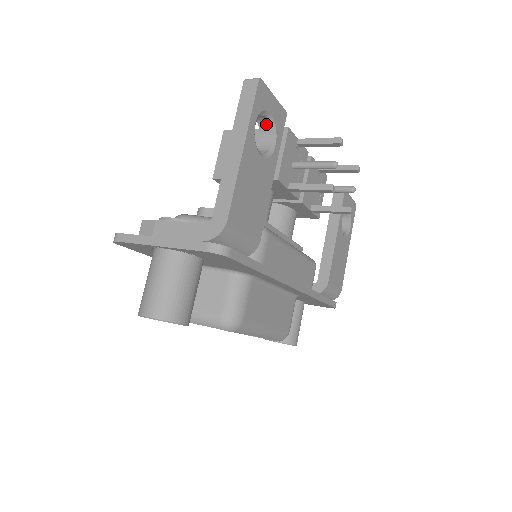
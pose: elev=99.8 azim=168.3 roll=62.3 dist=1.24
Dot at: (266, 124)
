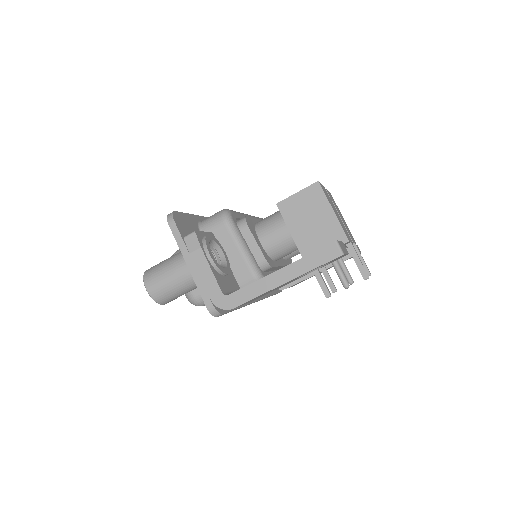
Dot at: occluded
